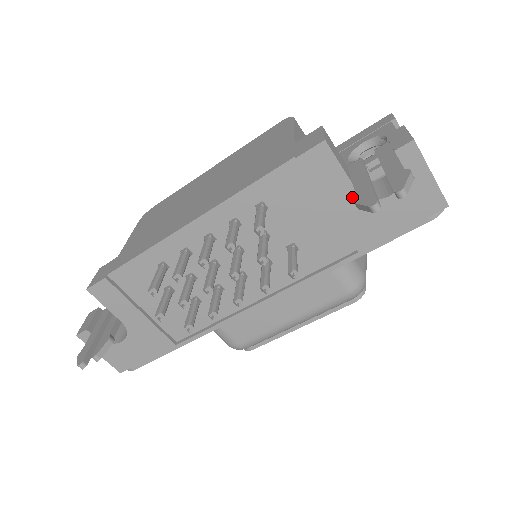
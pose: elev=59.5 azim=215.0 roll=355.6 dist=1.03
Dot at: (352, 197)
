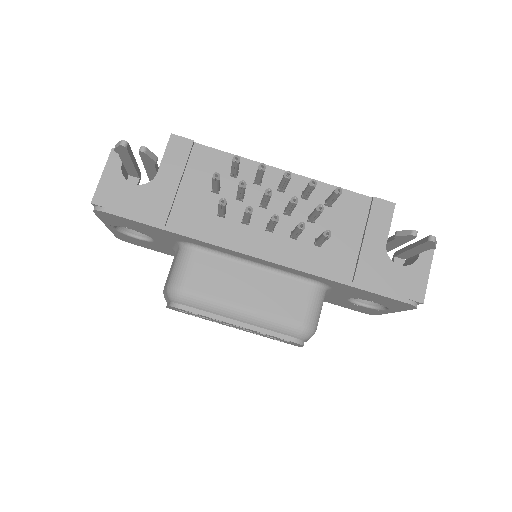
Dot at: (381, 245)
